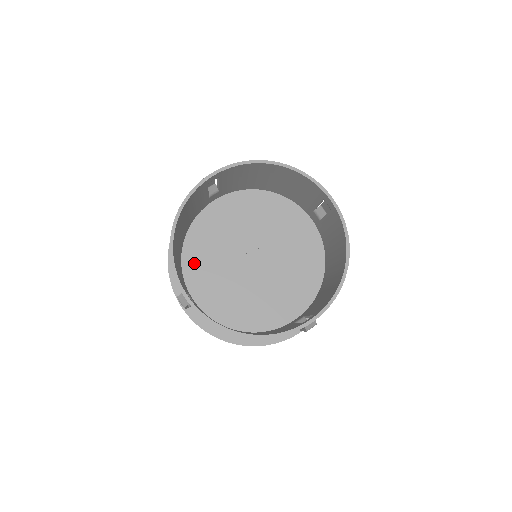
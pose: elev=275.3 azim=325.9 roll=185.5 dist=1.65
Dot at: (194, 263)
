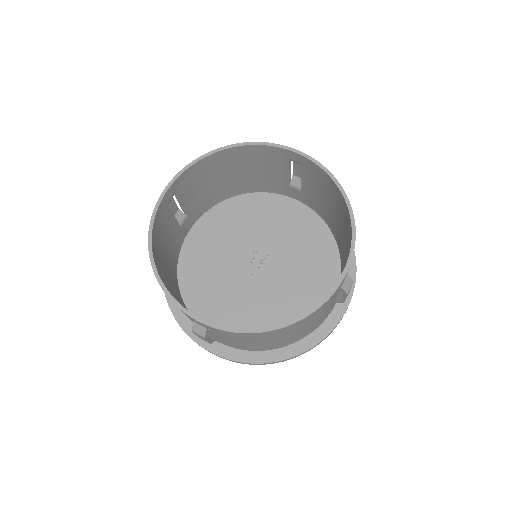
Dot at: (199, 300)
